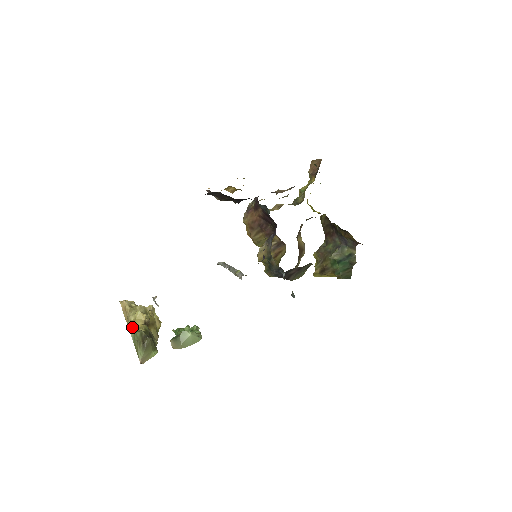
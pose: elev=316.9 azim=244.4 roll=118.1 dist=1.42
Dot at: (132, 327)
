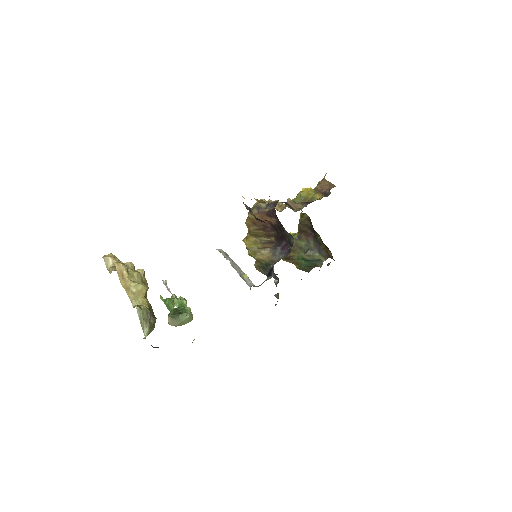
Dot at: (135, 300)
